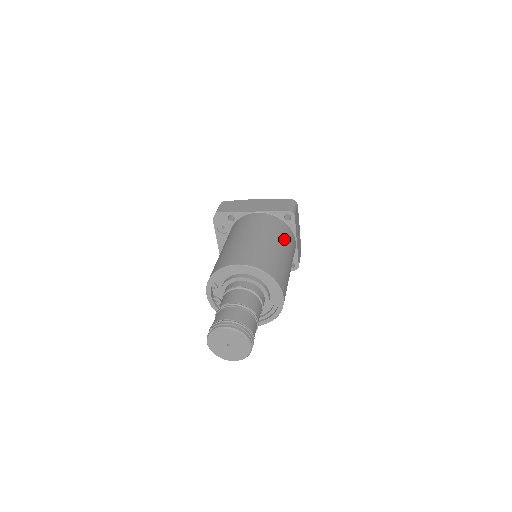
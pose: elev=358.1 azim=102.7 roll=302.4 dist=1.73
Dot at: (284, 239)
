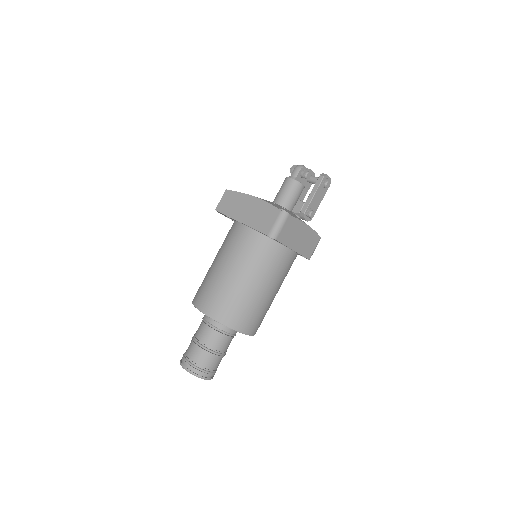
Dot at: (262, 266)
